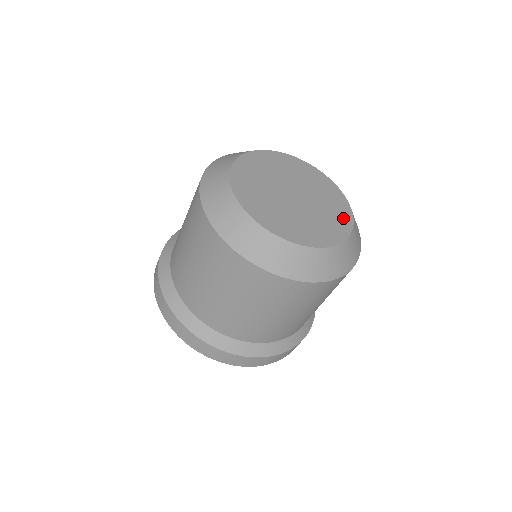
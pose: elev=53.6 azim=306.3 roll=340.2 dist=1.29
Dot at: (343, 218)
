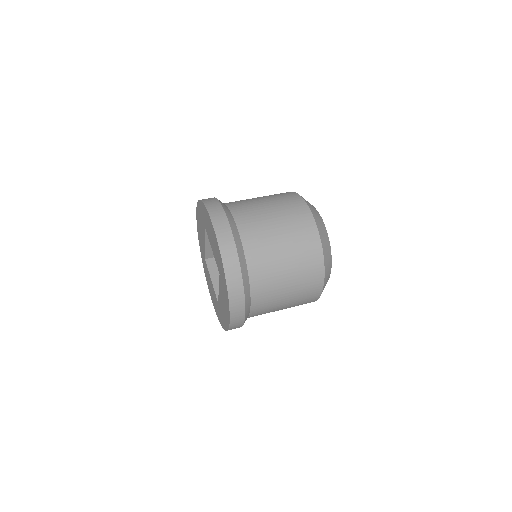
Dot at: occluded
